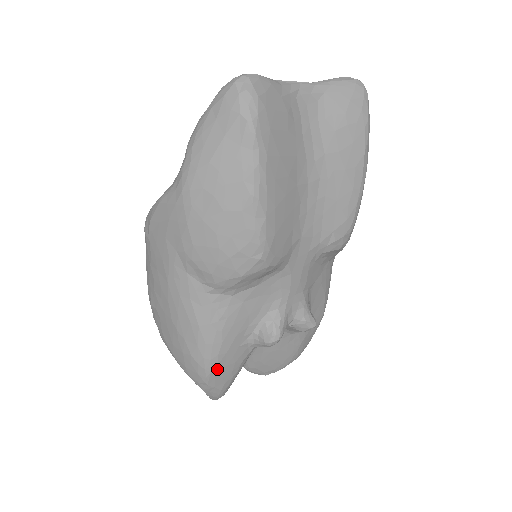
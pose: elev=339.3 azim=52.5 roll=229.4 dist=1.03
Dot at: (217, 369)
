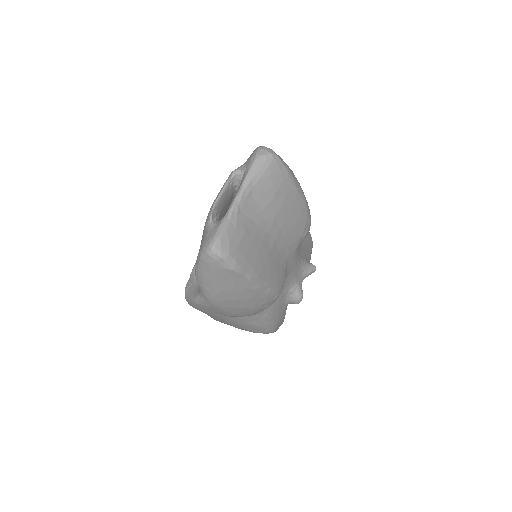
Dot at: (276, 327)
